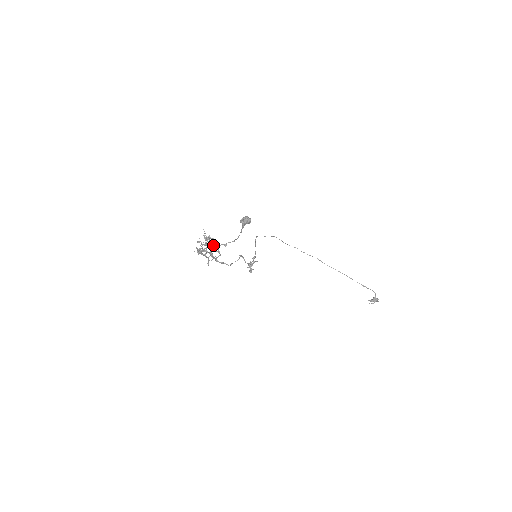
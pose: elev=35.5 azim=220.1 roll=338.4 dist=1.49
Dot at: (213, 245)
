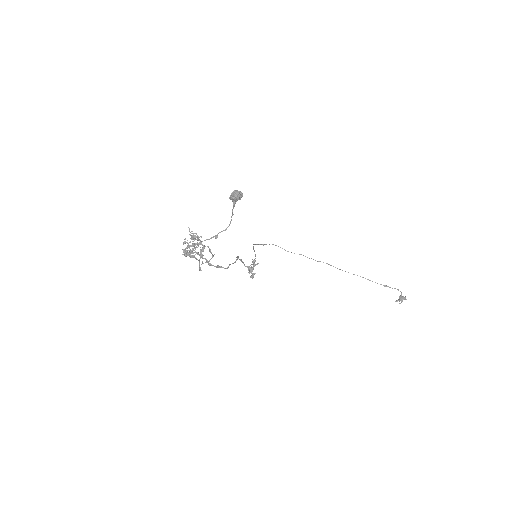
Dot at: (202, 241)
